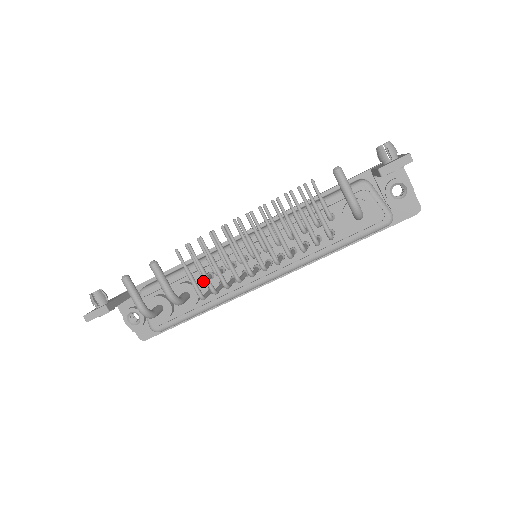
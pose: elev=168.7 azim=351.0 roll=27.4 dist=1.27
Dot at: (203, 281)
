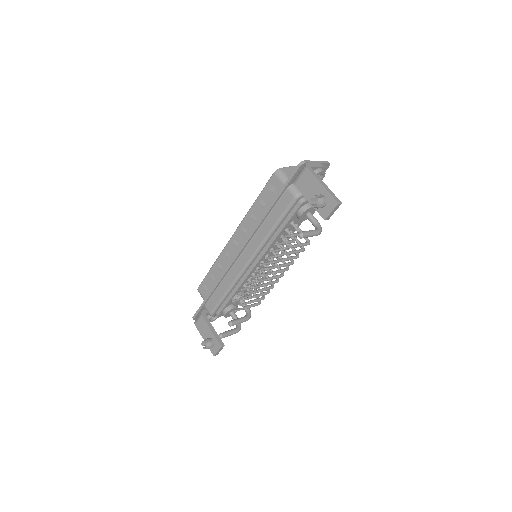
Dot at: occluded
